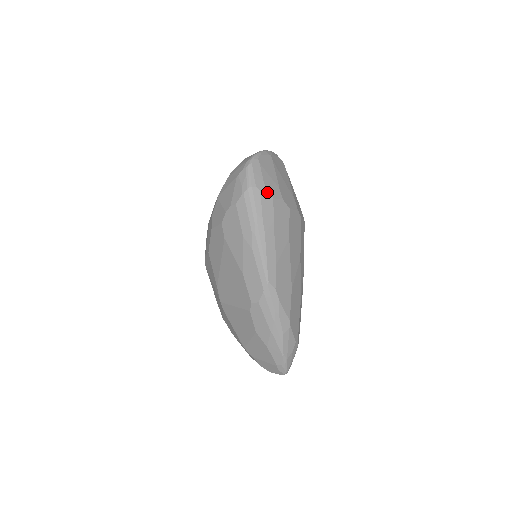
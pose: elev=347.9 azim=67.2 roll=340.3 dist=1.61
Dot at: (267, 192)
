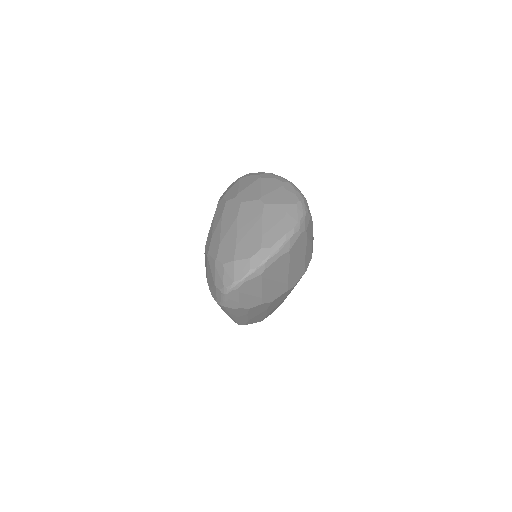
Dot at: (242, 308)
